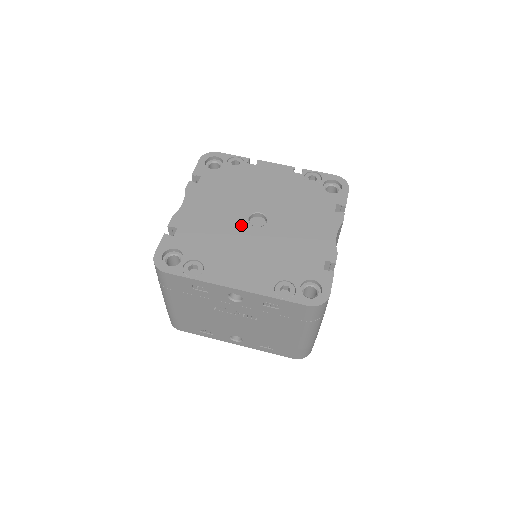
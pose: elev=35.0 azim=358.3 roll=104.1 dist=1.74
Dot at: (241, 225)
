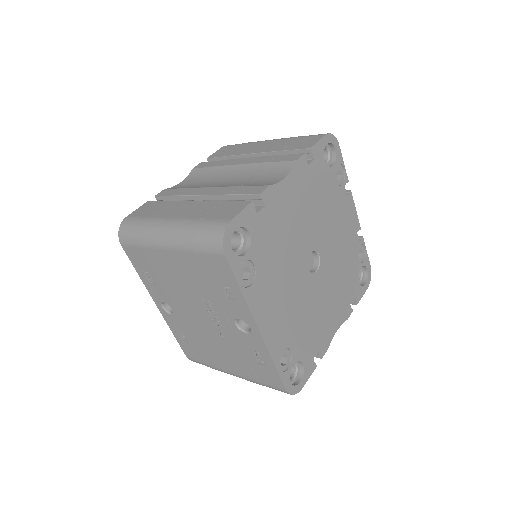
Dot at: (303, 256)
